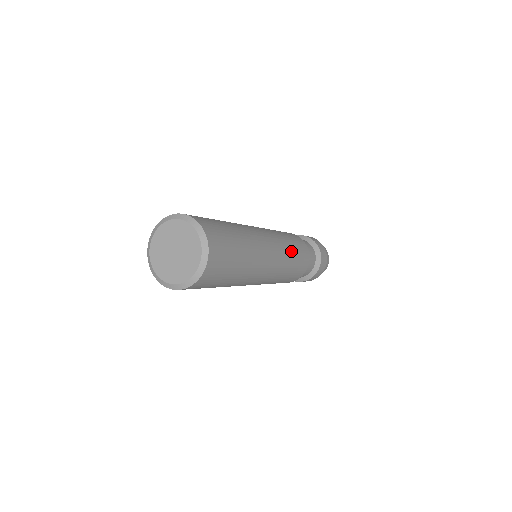
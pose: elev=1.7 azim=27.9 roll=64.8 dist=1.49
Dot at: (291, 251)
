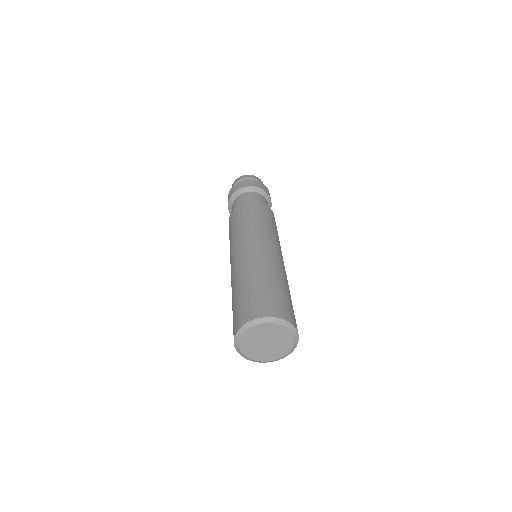
Dot at: (276, 233)
